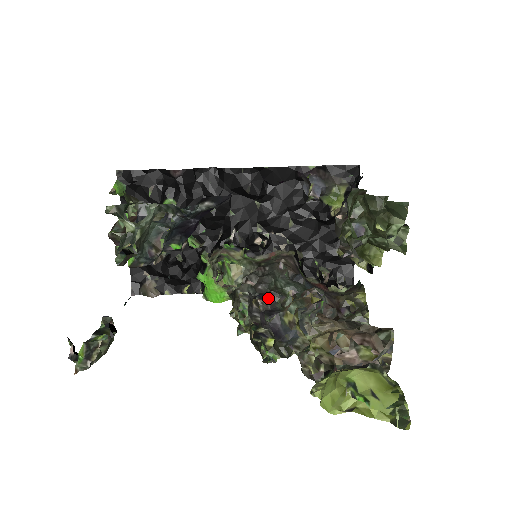
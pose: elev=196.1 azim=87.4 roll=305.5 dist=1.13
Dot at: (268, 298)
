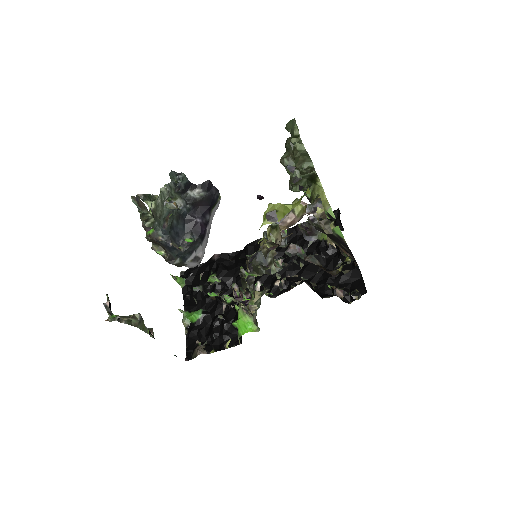
Dot at: occluded
